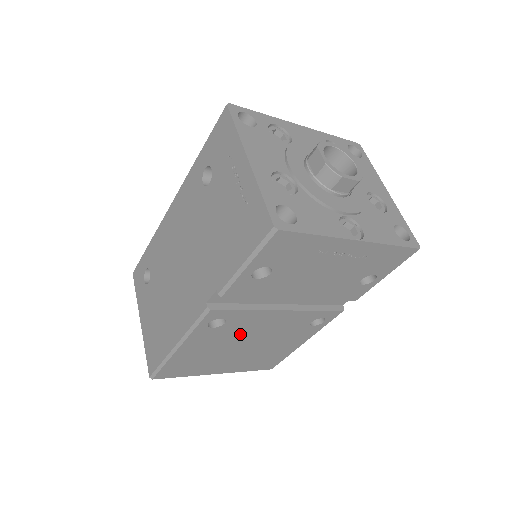
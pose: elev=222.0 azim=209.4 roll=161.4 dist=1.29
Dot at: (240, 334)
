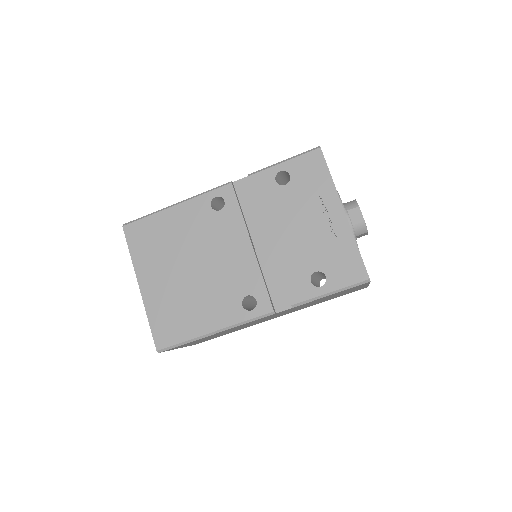
Dot at: (209, 241)
